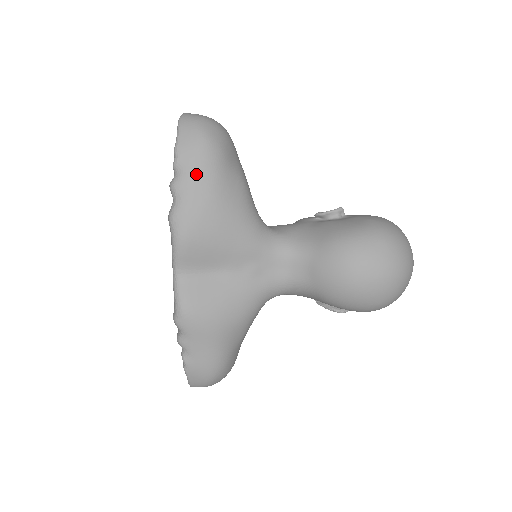
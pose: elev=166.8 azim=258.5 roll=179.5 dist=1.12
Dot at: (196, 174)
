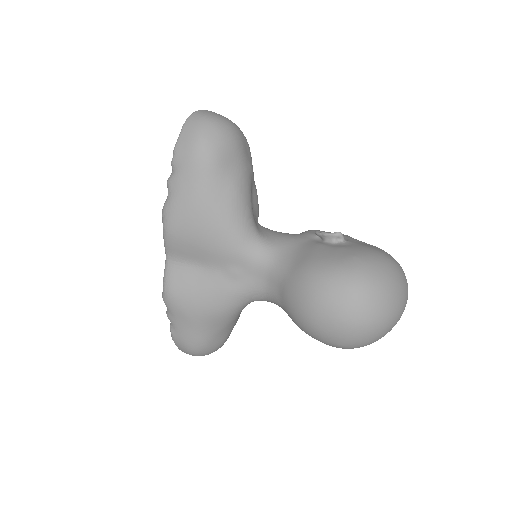
Dot at: (186, 176)
